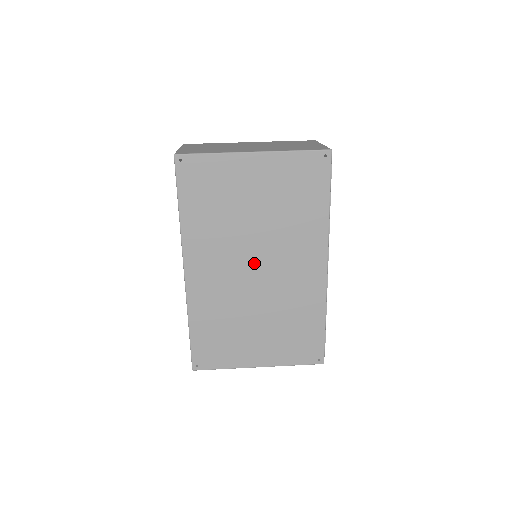
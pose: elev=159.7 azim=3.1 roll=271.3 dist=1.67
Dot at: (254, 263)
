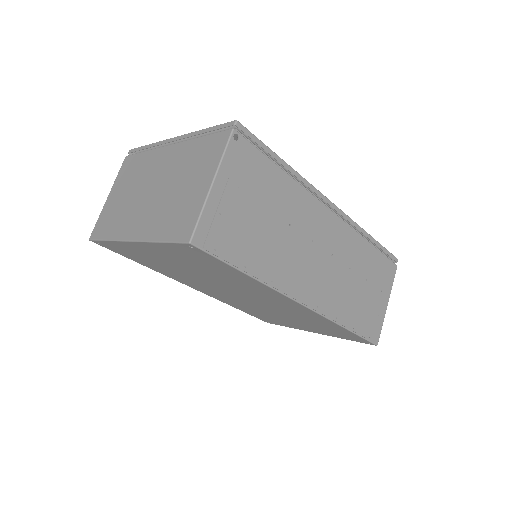
Dot at: (234, 293)
